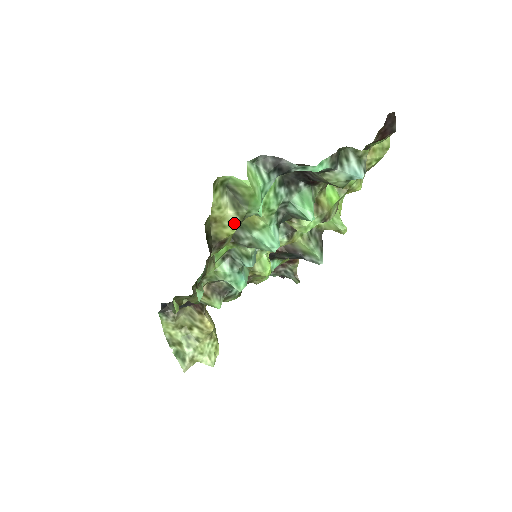
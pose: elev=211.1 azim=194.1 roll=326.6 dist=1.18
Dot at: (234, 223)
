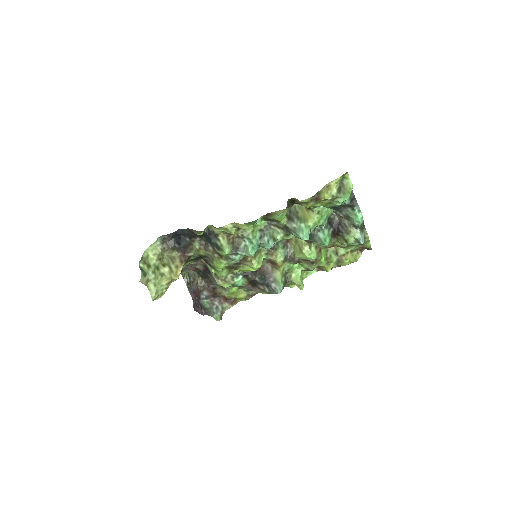
Dot at: (331, 195)
